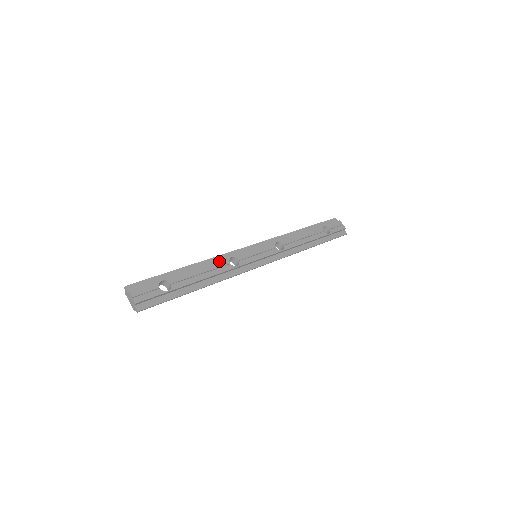
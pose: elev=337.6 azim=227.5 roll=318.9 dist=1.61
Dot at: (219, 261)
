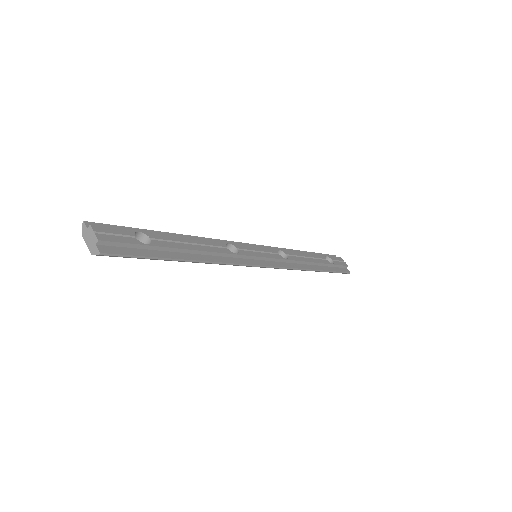
Dot at: (214, 241)
